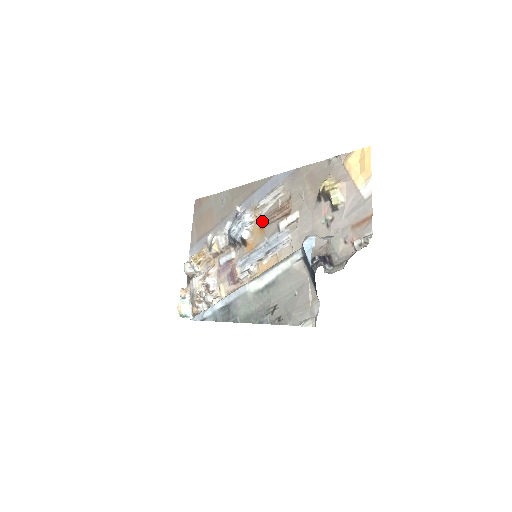
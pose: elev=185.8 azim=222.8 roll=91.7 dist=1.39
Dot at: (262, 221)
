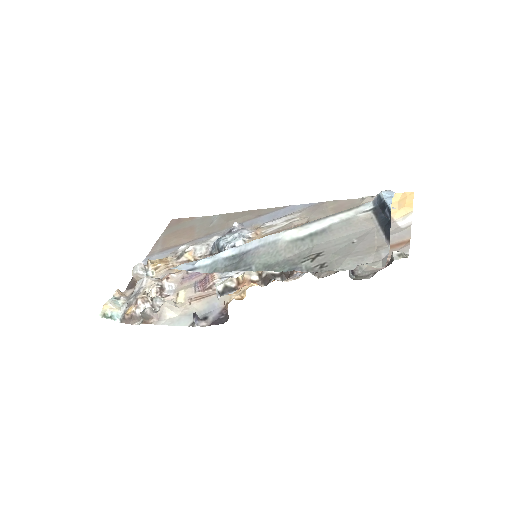
Dot at: occluded
